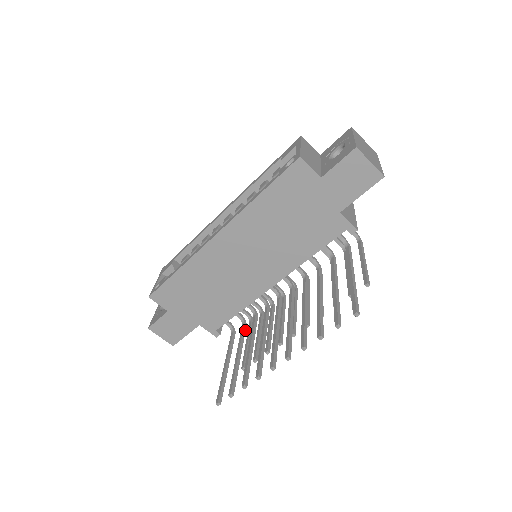
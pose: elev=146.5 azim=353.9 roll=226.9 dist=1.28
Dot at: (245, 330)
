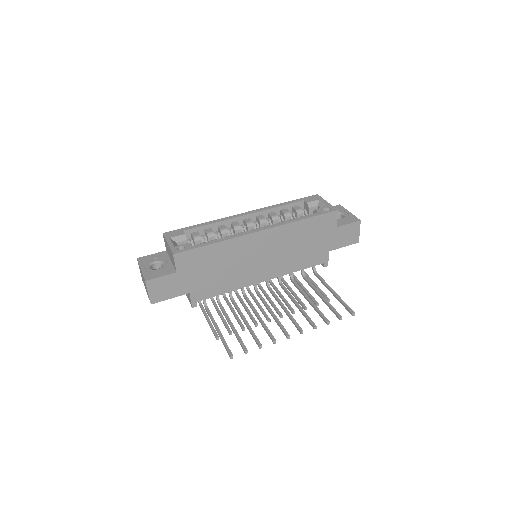
Dot at: (223, 308)
